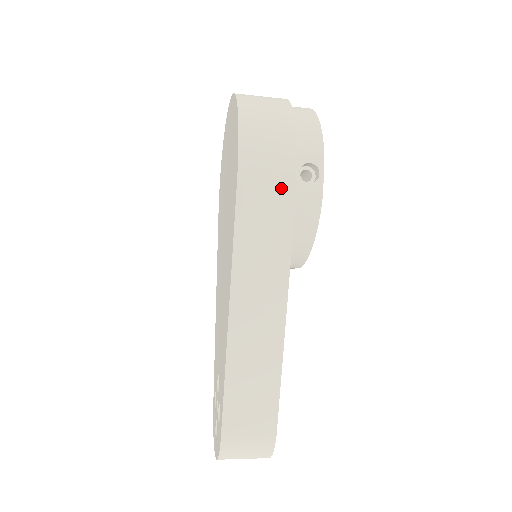
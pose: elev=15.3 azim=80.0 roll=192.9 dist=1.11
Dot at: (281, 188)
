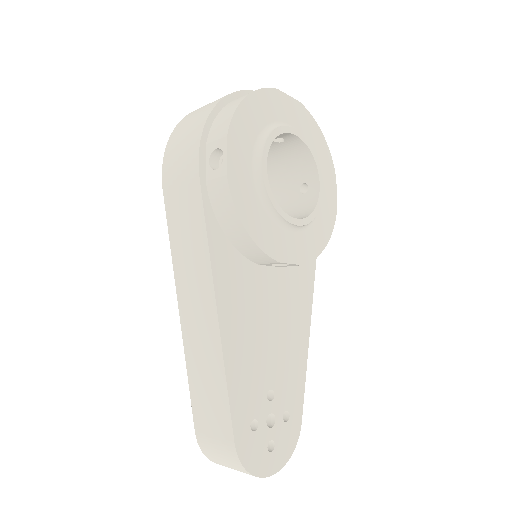
Dot at: (189, 183)
